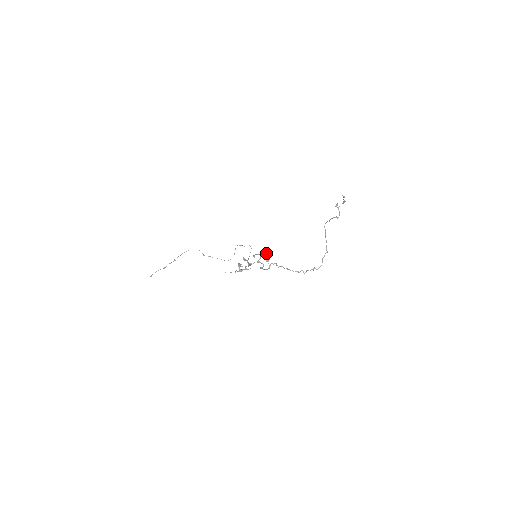
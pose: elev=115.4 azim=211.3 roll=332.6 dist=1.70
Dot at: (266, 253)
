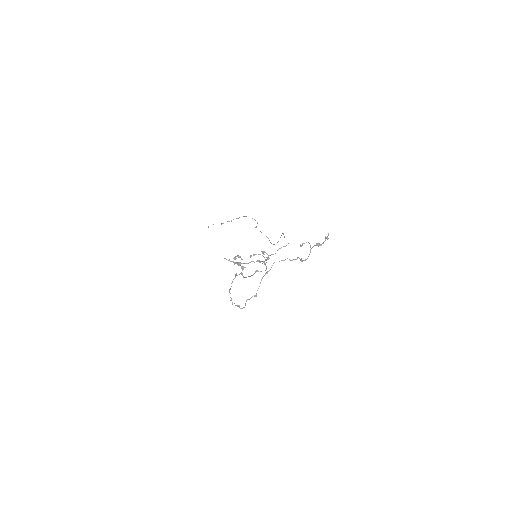
Dot at: (269, 258)
